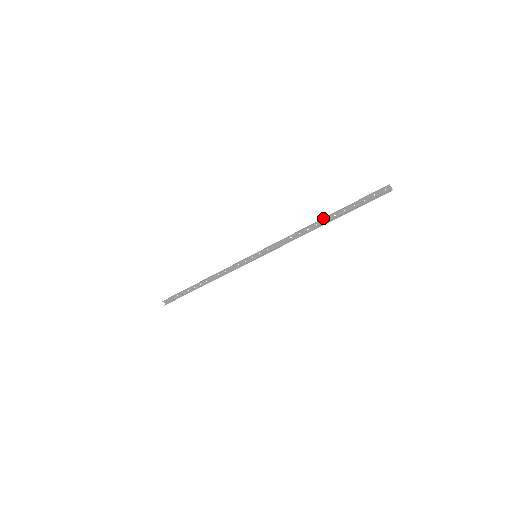
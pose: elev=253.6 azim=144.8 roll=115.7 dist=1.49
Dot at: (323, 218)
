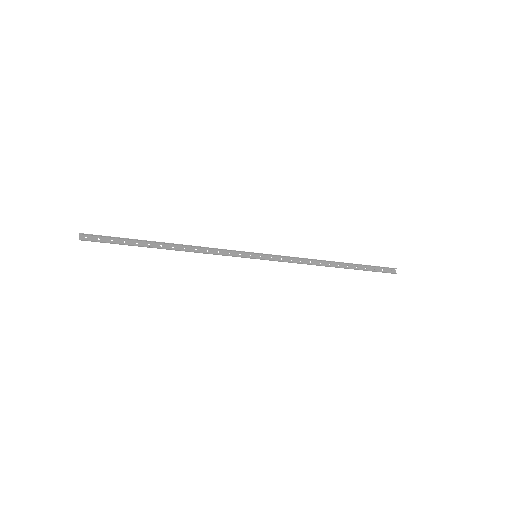
Dot at: (339, 262)
